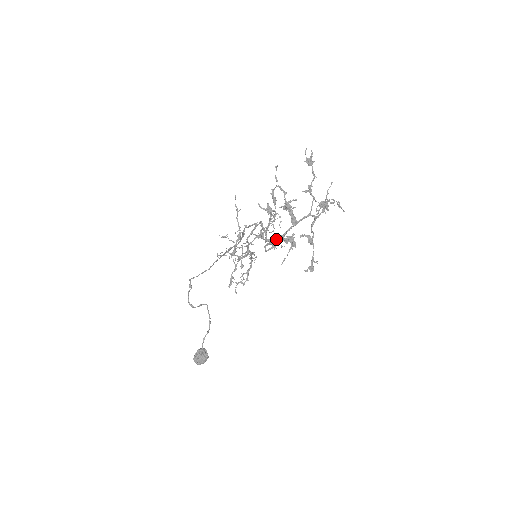
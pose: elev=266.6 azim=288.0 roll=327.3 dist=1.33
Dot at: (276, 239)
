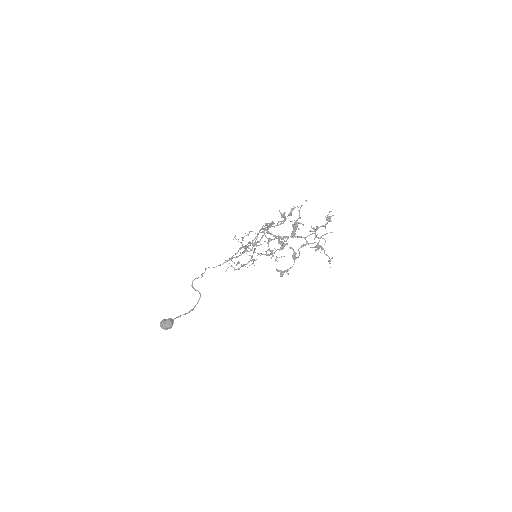
Dot at: occluded
